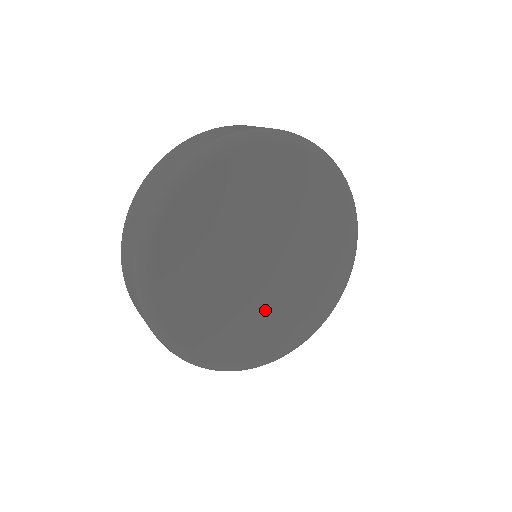
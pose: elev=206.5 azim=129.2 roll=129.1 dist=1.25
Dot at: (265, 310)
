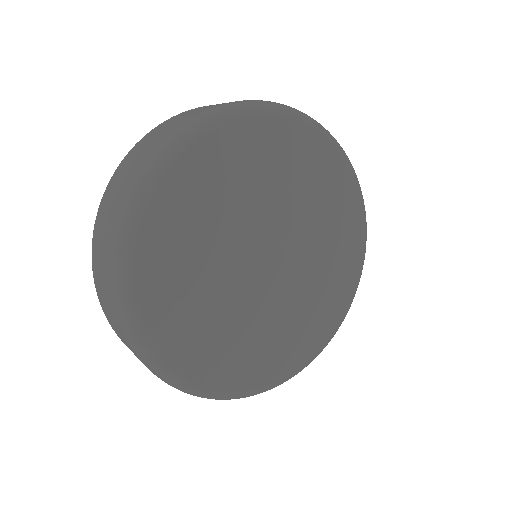
Dot at: (221, 295)
